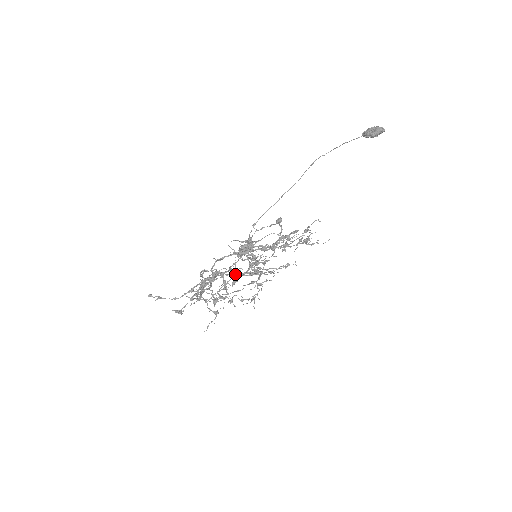
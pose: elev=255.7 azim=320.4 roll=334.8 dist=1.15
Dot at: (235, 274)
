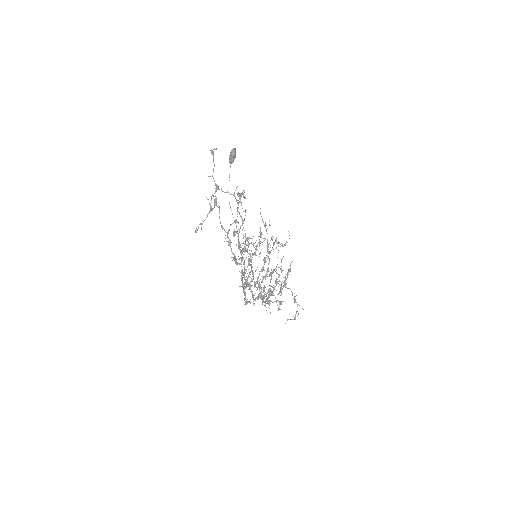
Dot at: occluded
